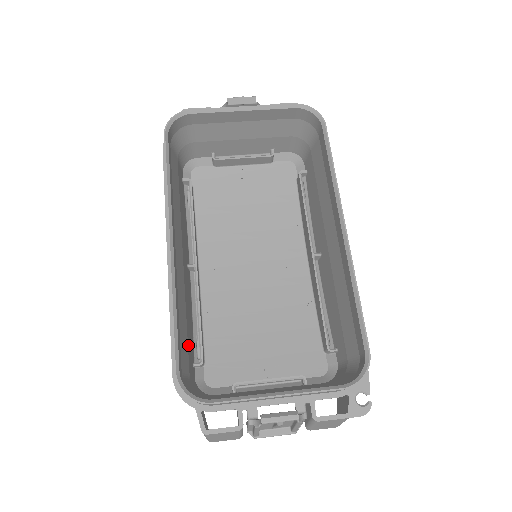
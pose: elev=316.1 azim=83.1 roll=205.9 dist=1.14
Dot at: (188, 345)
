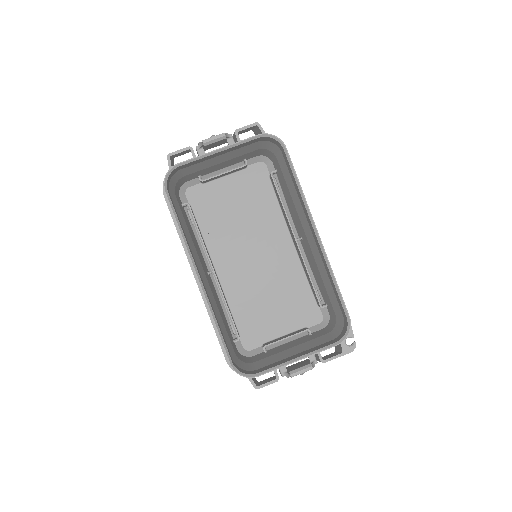
Dot at: (228, 334)
